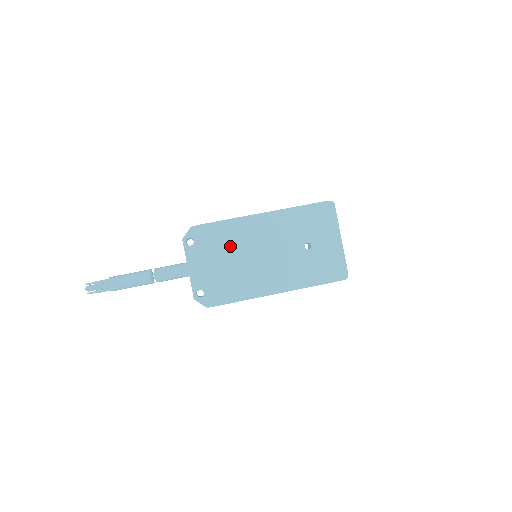
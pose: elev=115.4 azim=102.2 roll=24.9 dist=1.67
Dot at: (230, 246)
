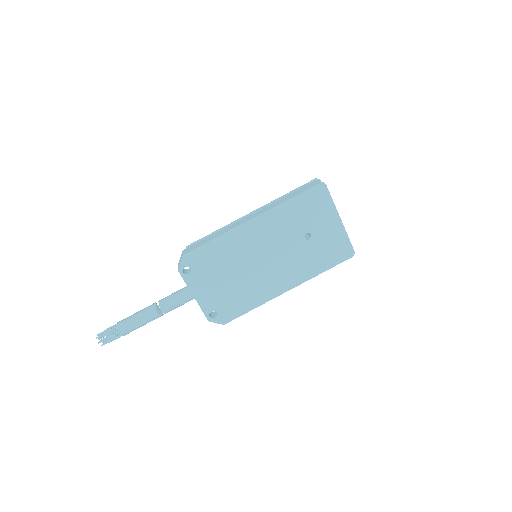
Dot at: (229, 262)
